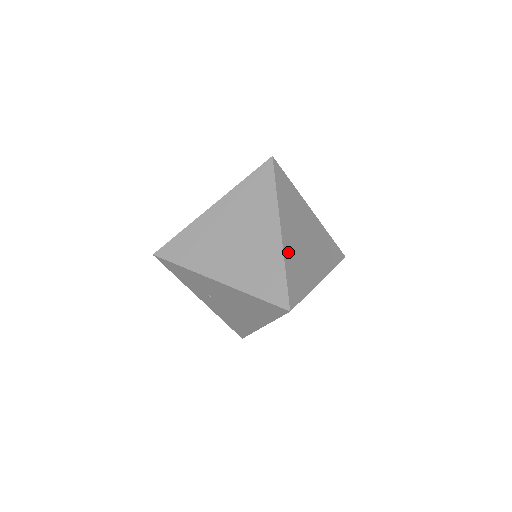
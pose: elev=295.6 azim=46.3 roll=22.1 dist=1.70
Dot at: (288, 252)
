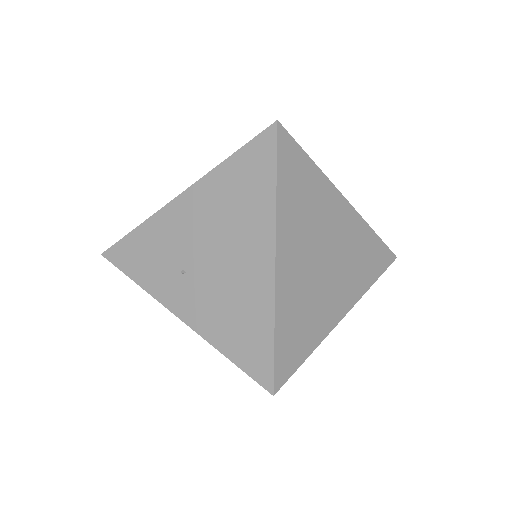
Dot at: occluded
